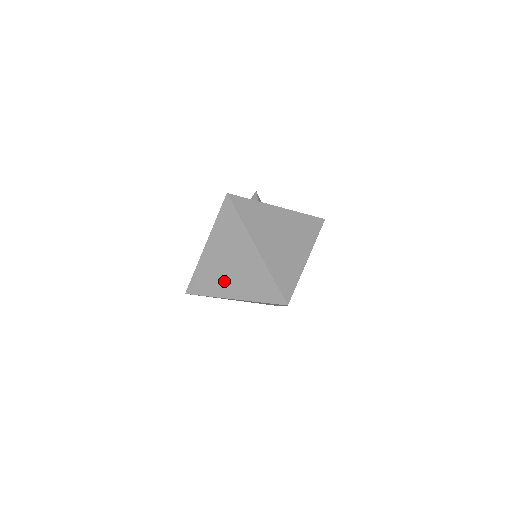
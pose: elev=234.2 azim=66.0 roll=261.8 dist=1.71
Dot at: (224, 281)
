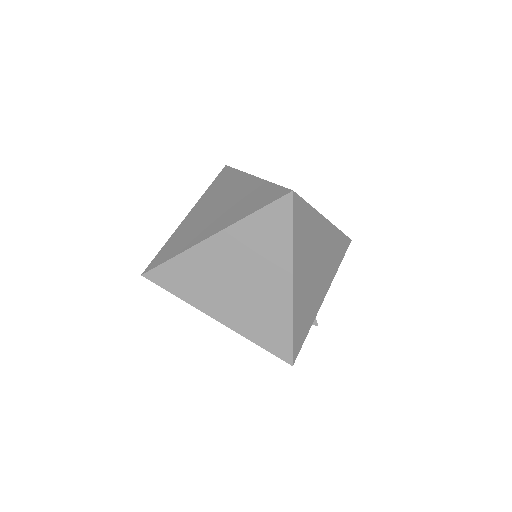
Dot at: (203, 227)
